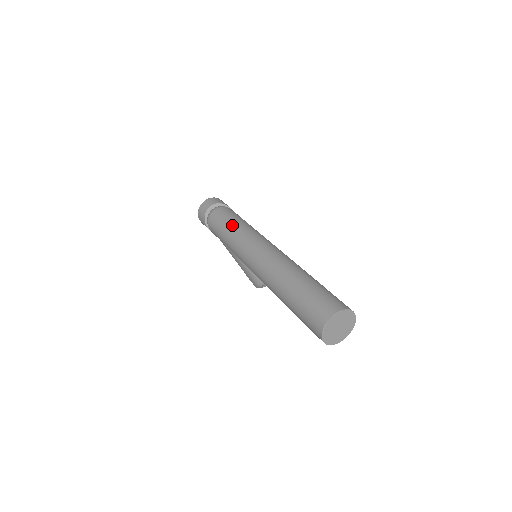
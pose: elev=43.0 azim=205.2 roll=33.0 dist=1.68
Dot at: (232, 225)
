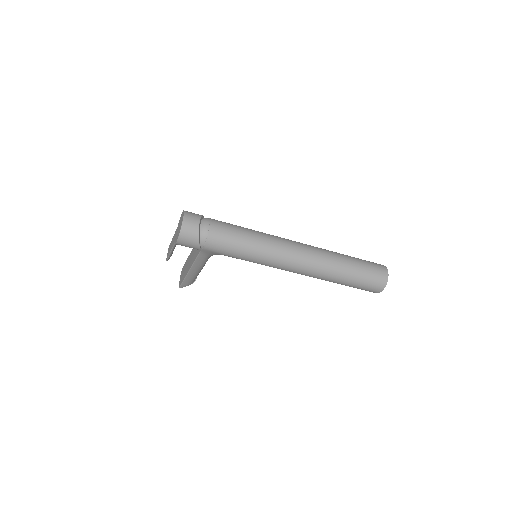
Dot at: (249, 235)
